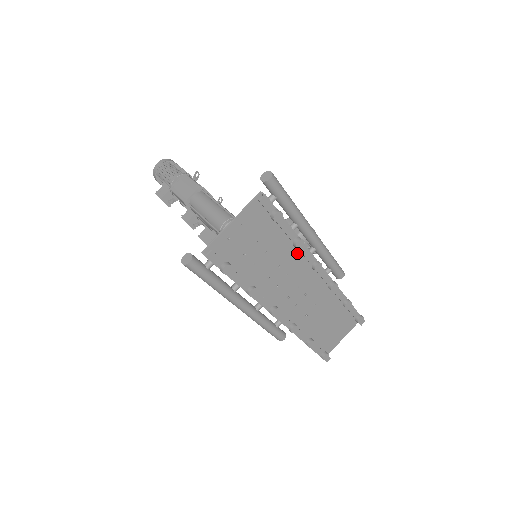
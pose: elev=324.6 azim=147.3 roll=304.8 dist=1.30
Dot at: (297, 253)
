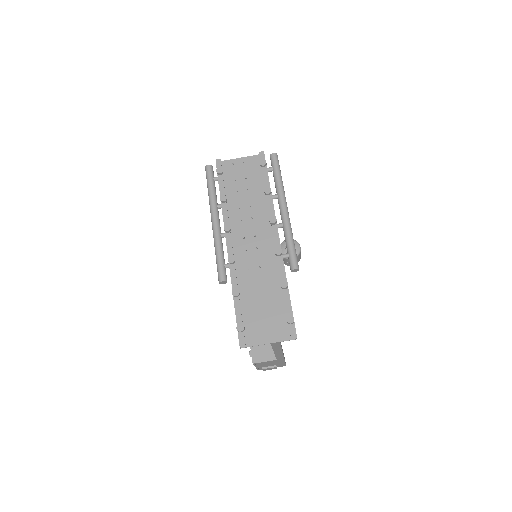
Dot at: (267, 209)
